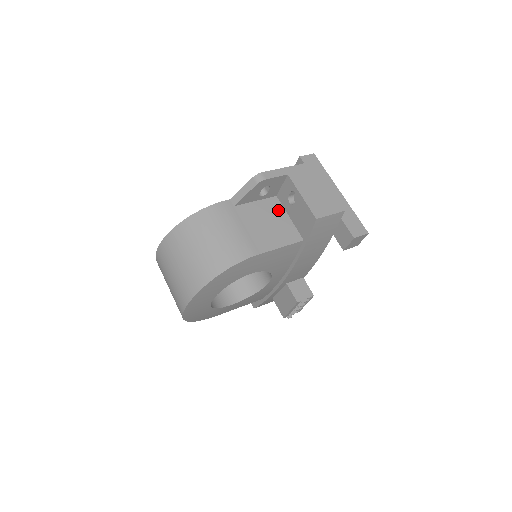
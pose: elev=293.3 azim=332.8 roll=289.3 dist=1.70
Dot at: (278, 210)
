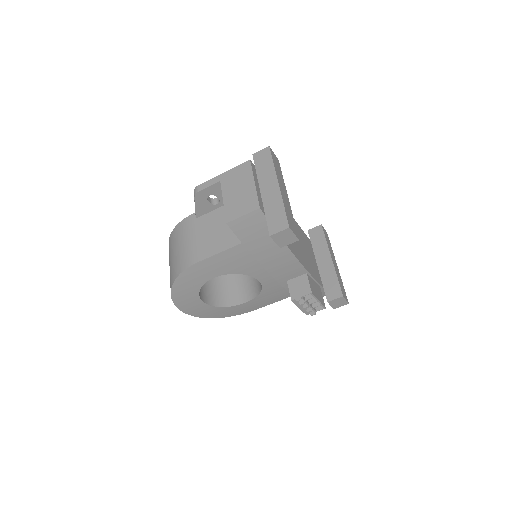
Dot at: occluded
